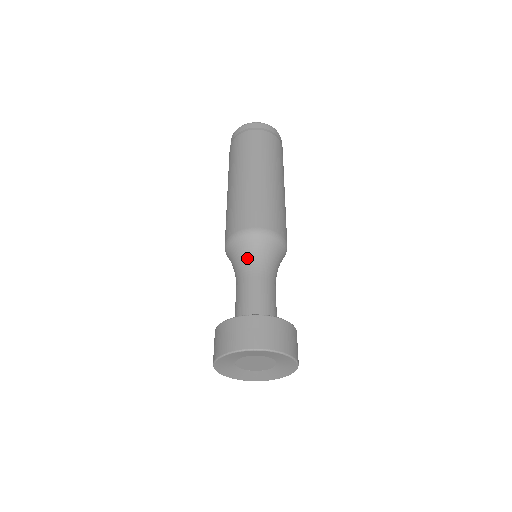
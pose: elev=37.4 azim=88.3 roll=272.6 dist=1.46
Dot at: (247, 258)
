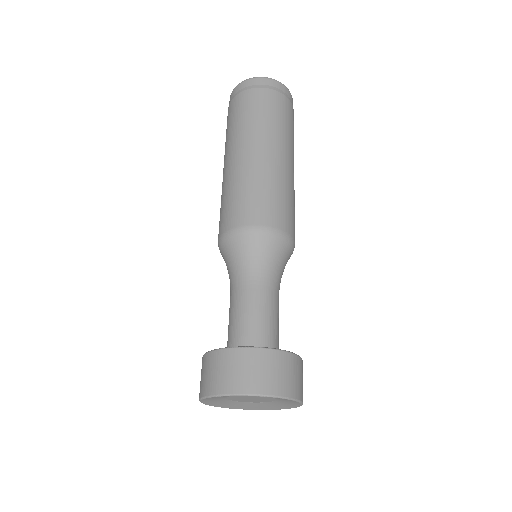
Dot at: (239, 265)
